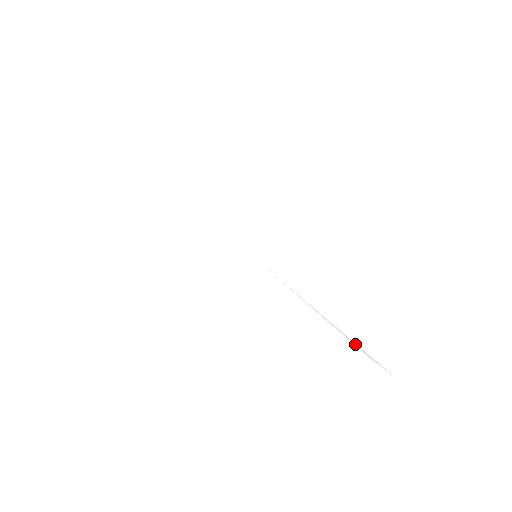
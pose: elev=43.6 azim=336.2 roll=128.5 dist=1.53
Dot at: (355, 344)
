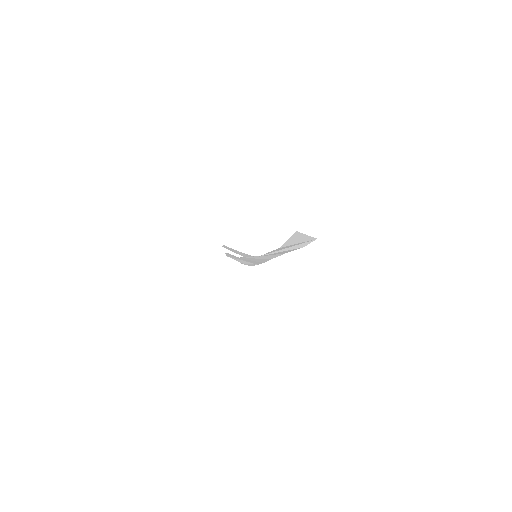
Dot at: (296, 247)
